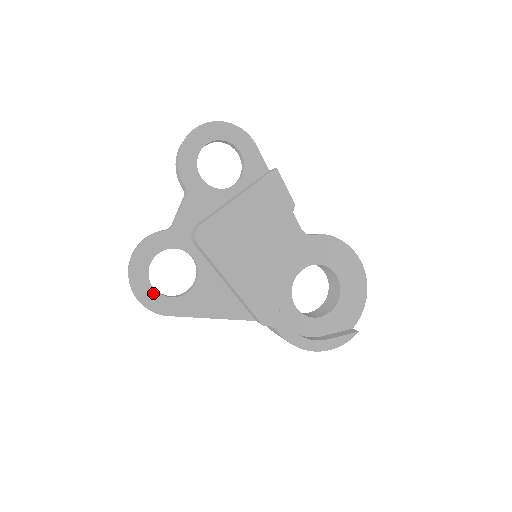
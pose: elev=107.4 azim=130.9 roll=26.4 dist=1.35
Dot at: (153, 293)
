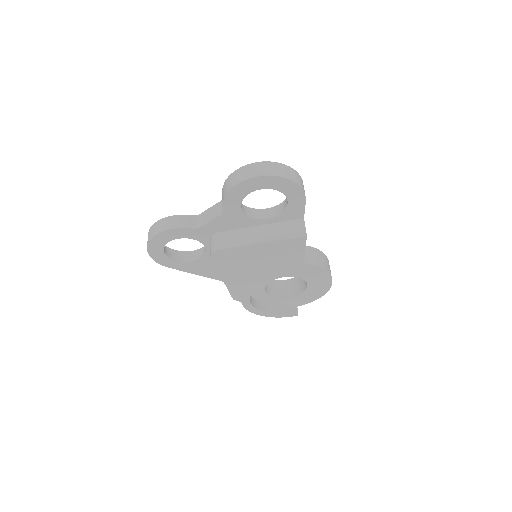
Dot at: (163, 255)
